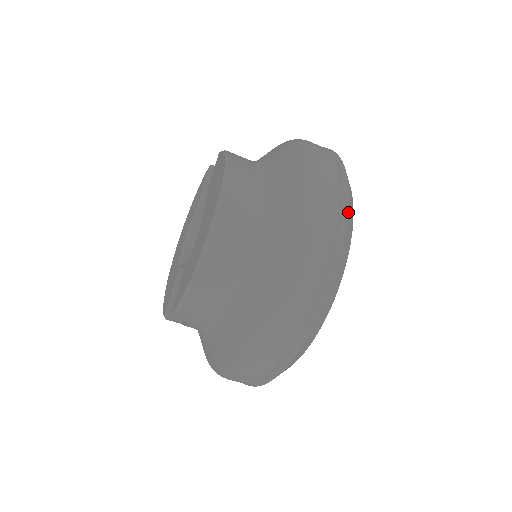
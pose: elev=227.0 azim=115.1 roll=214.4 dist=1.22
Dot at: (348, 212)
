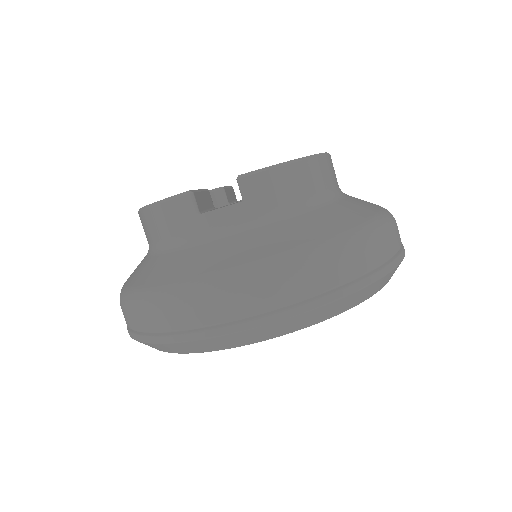
Dot at: occluded
